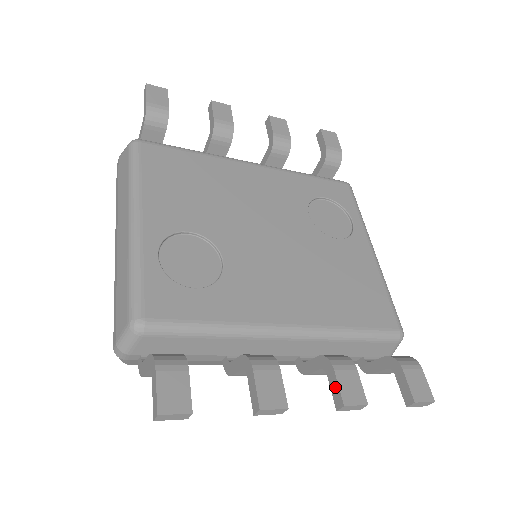
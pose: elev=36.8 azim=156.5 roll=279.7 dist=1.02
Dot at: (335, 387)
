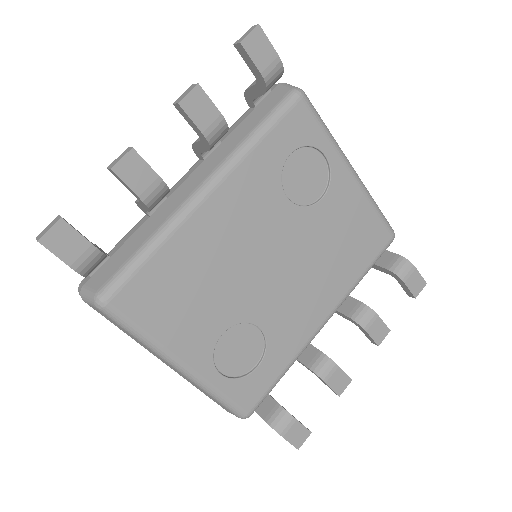
Dot at: (369, 337)
